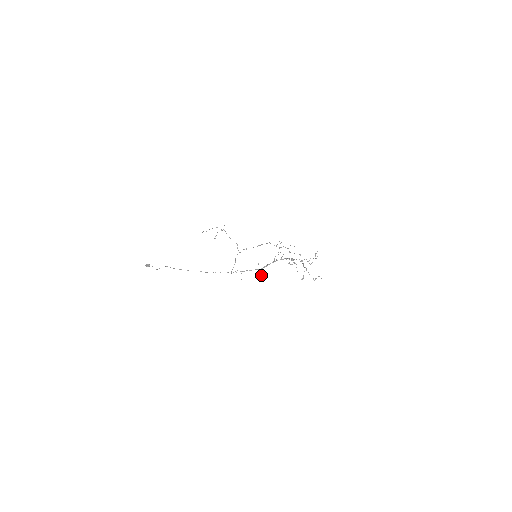
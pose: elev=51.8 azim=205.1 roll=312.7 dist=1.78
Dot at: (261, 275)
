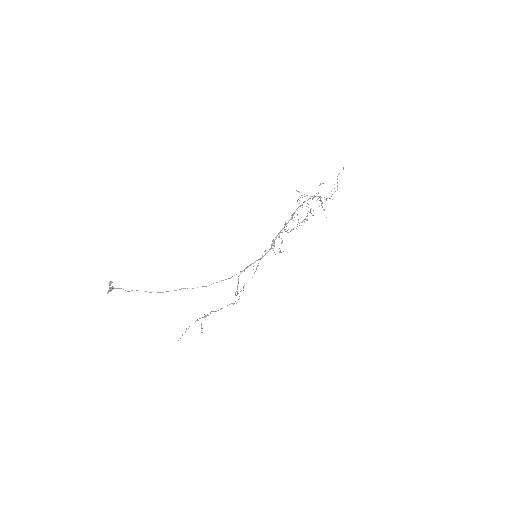
Dot at: occluded
